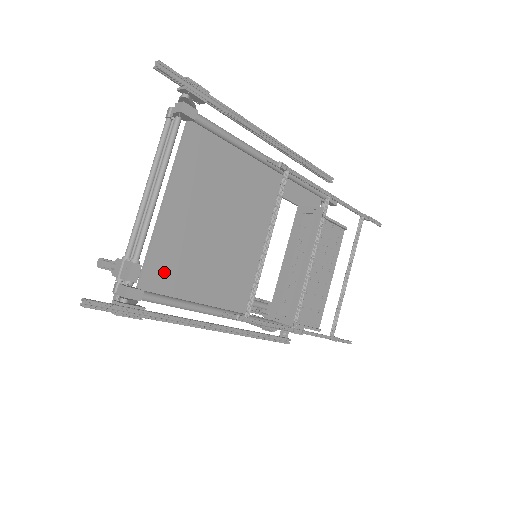
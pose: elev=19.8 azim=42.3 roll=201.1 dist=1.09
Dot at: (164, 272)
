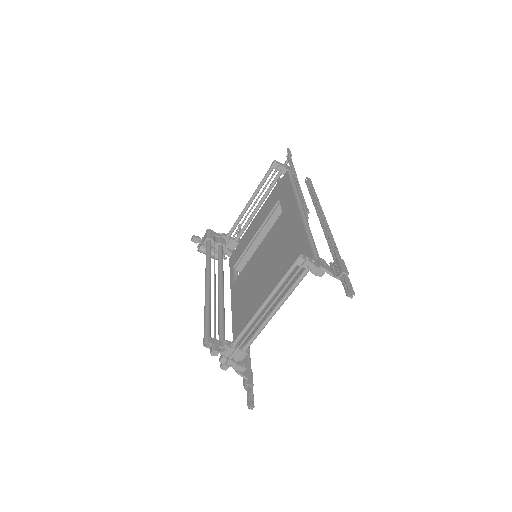
Dot at: (246, 333)
